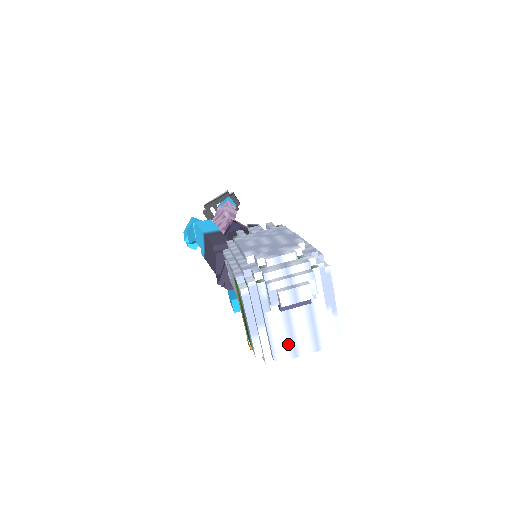
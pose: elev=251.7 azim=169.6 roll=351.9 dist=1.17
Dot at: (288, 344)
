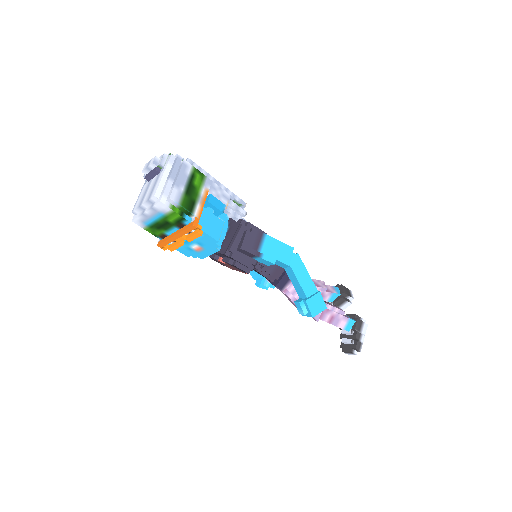
Dot at: (141, 201)
